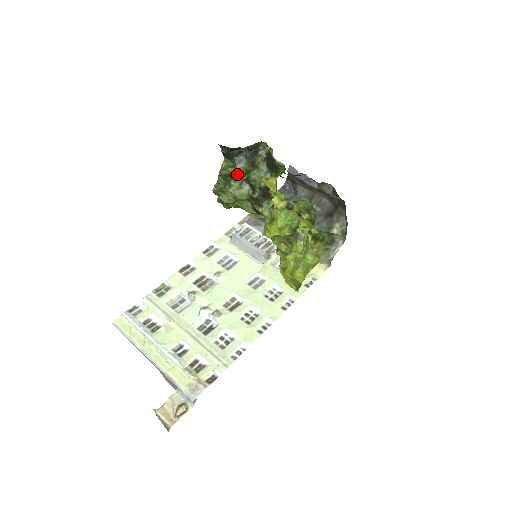
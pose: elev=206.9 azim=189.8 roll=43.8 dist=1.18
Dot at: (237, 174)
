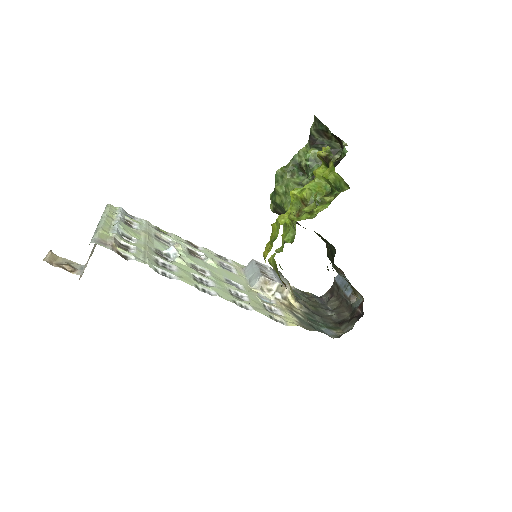
Dot at: (307, 153)
